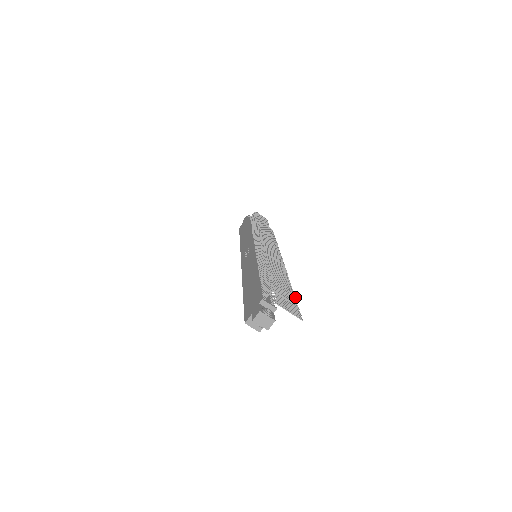
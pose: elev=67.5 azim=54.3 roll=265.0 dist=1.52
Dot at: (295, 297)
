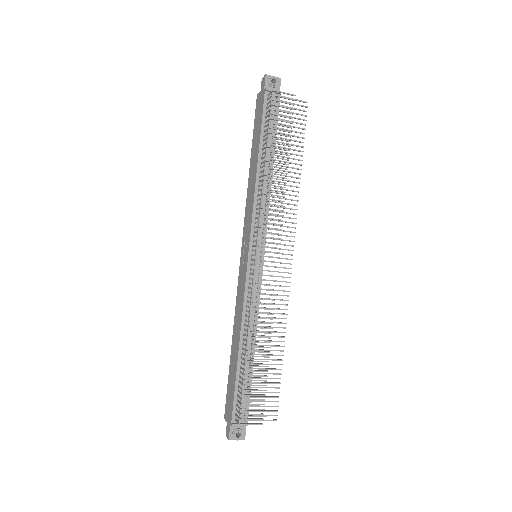
Dot at: (281, 369)
